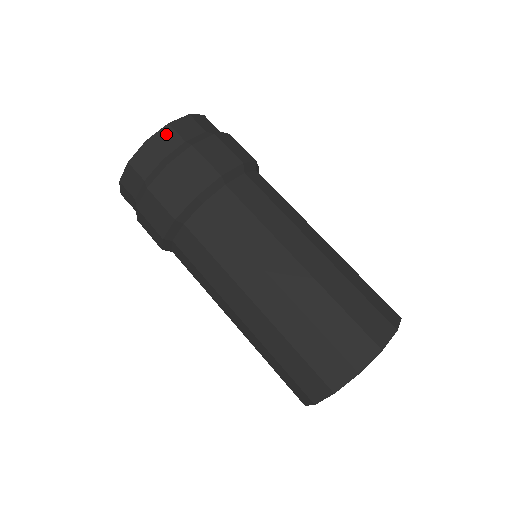
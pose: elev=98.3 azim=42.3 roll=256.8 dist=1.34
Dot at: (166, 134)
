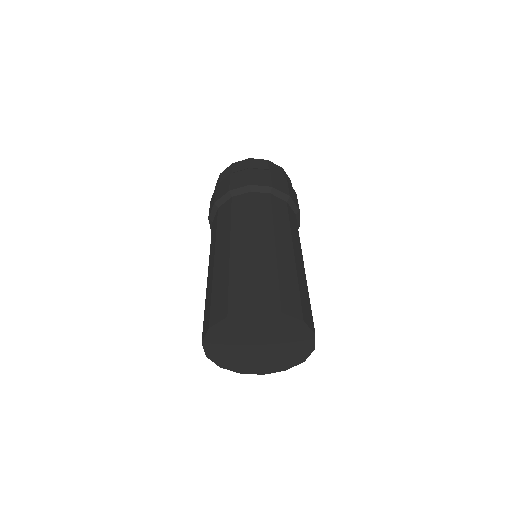
Dot at: (262, 162)
